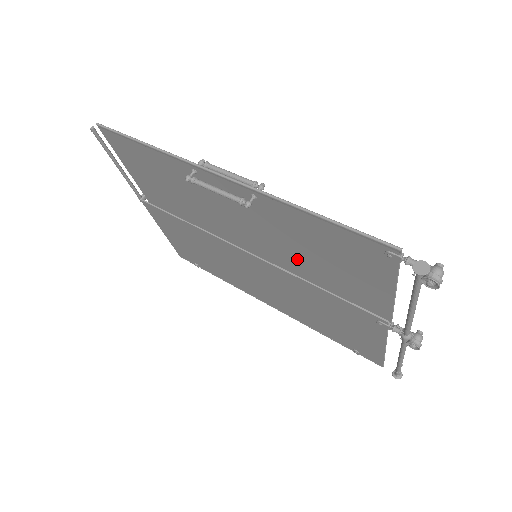
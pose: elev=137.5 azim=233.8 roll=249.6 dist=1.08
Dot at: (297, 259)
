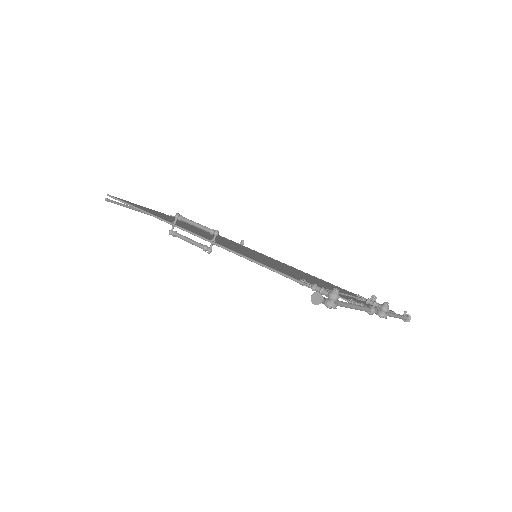
Dot at: occluded
